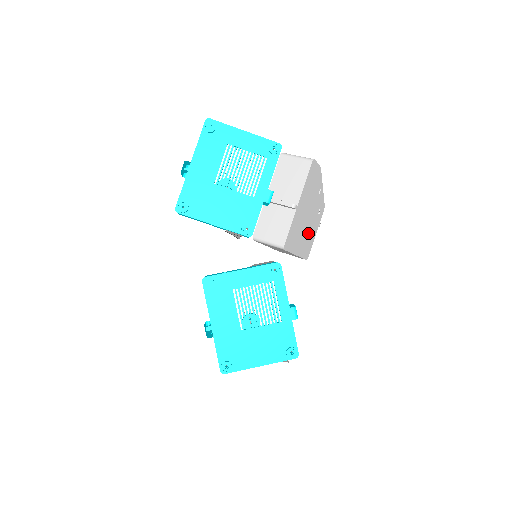
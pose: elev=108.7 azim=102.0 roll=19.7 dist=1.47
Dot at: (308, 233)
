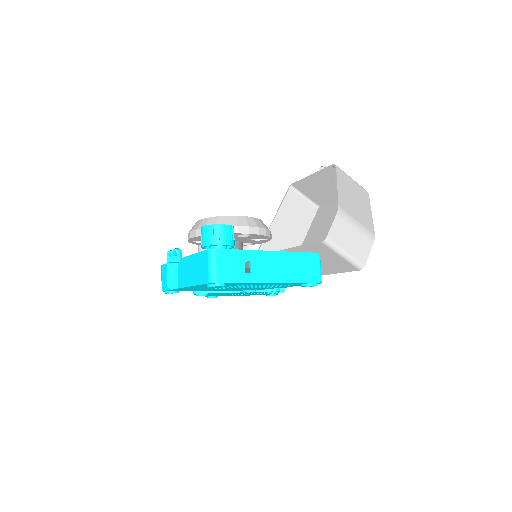
Dot at: (329, 223)
